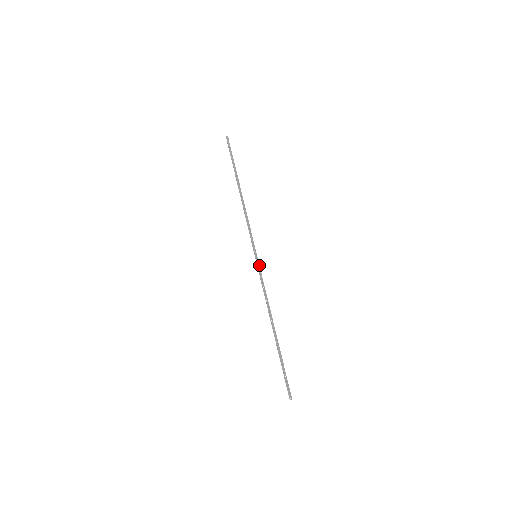
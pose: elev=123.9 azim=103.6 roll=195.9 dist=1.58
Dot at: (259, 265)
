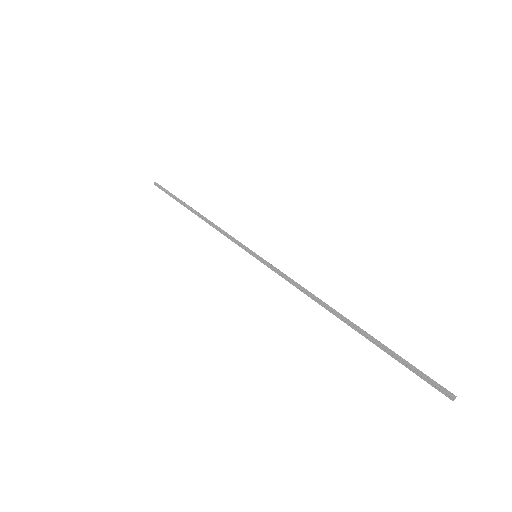
Dot at: occluded
